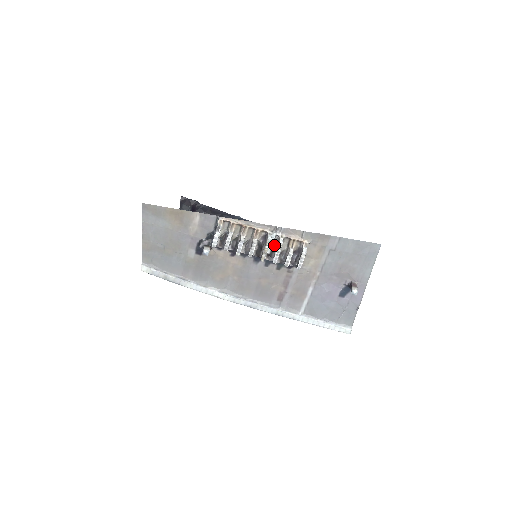
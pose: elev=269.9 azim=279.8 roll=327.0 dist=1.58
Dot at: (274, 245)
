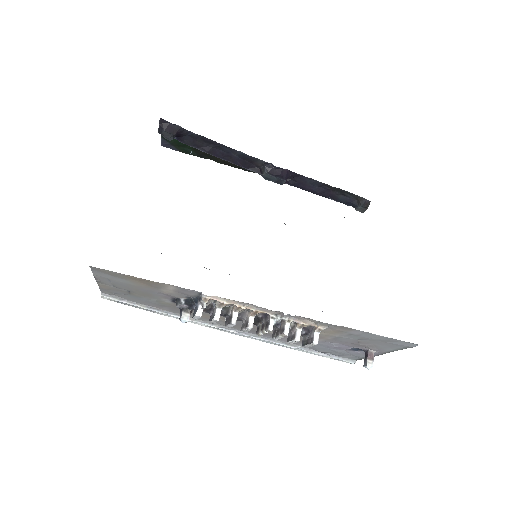
Dot at: (277, 324)
